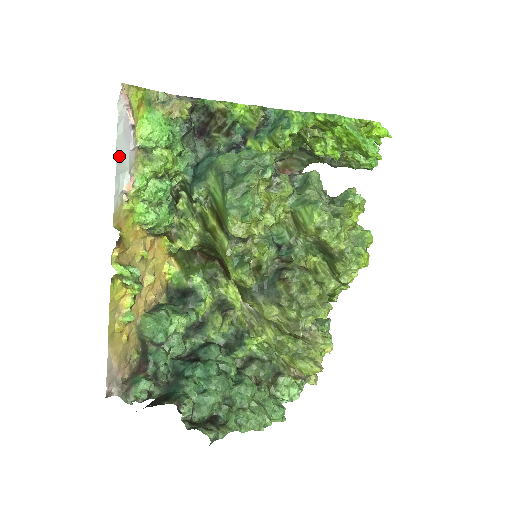
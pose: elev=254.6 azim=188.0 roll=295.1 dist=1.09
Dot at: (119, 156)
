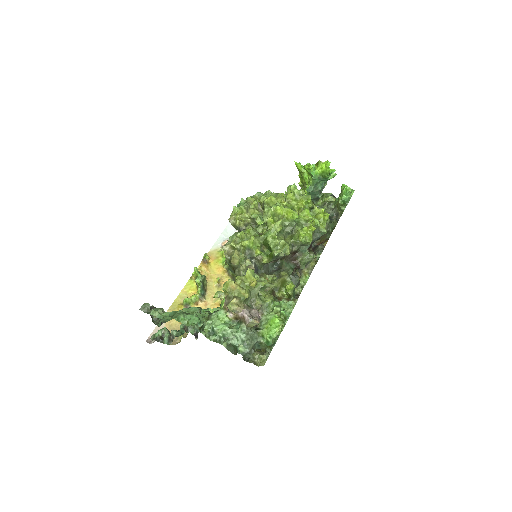
Dot at: (226, 231)
